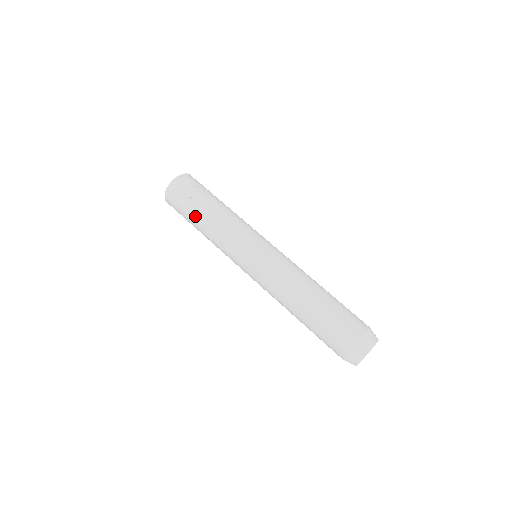
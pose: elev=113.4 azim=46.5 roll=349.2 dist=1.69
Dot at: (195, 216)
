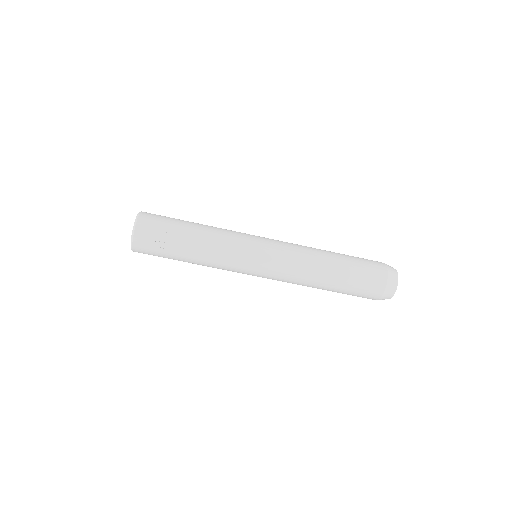
Dot at: (179, 260)
